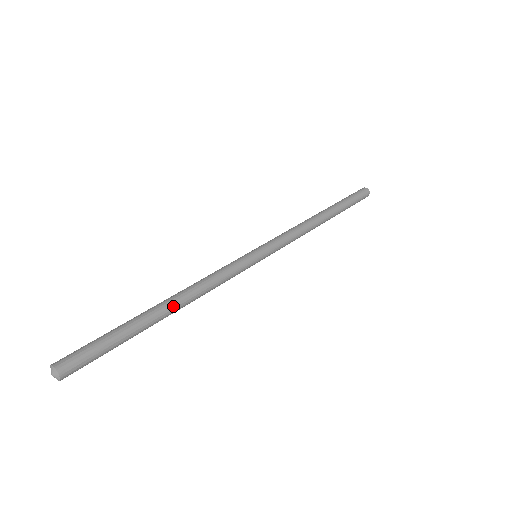
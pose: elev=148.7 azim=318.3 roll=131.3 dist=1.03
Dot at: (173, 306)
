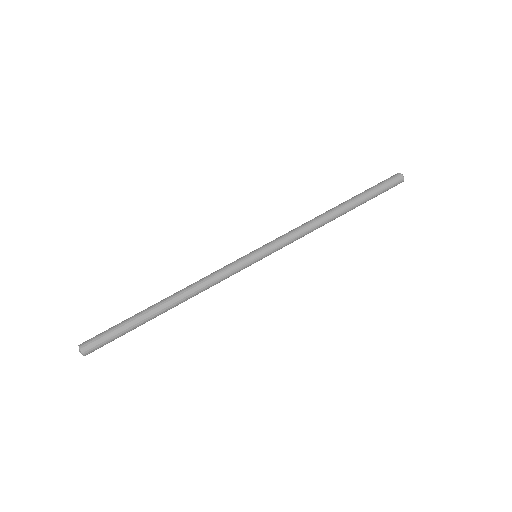
Dot at: (172, 306)
